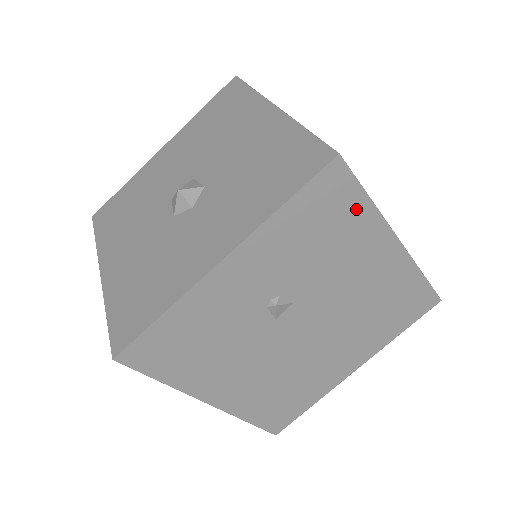
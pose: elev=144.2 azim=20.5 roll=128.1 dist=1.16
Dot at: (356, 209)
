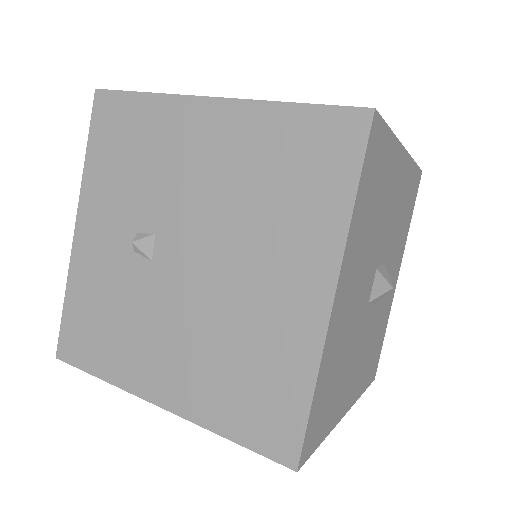
Dot at: (141, 110)
